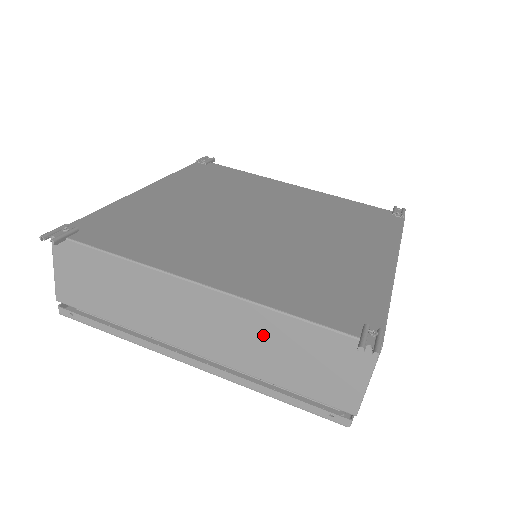
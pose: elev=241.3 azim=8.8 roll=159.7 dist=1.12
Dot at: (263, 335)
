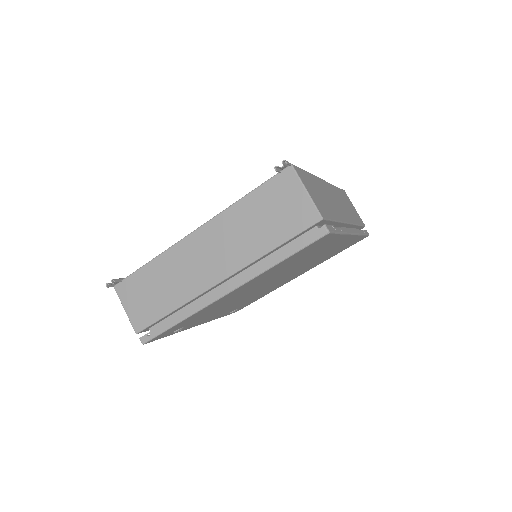
Dot at: (241, 225)
